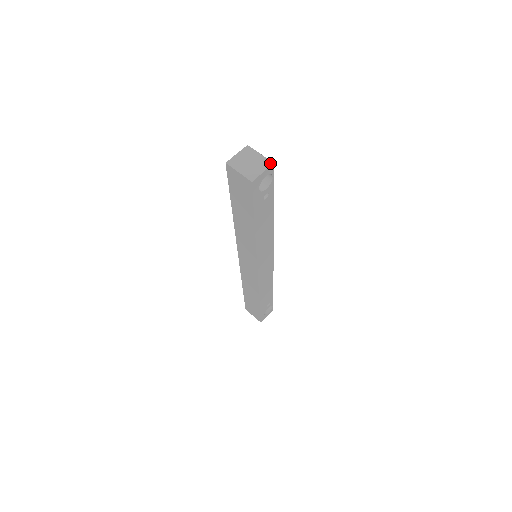
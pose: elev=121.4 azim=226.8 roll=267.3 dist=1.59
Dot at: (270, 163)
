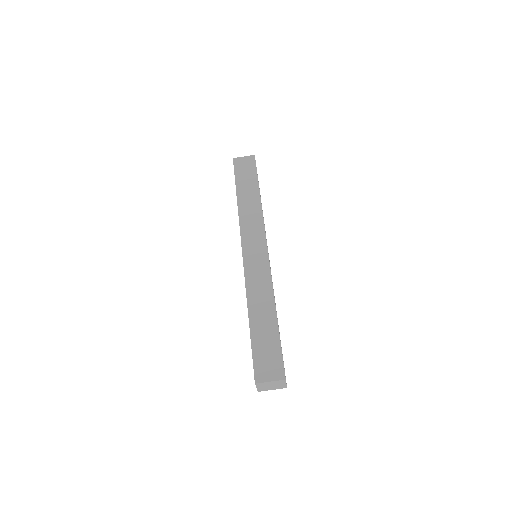
Dot at: (284, 381)
